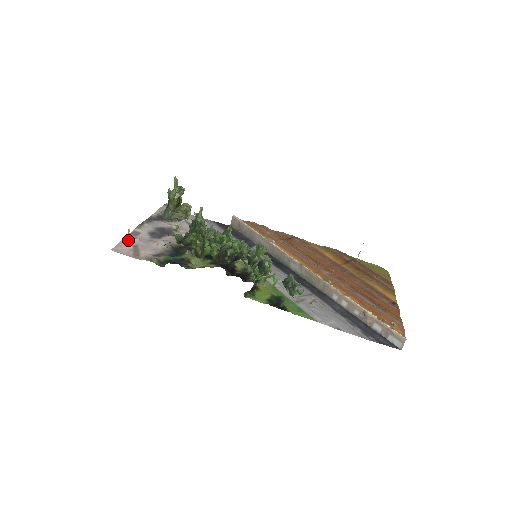
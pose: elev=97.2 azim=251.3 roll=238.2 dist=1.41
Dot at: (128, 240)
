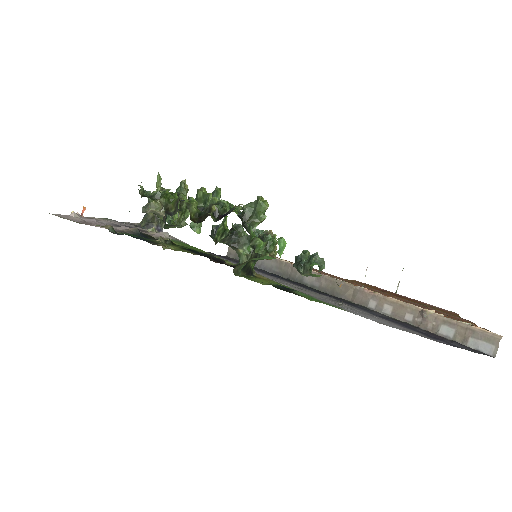
Dot at: (80, 217)
